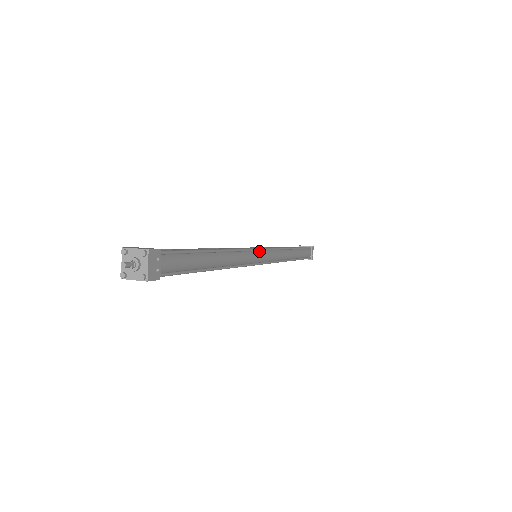
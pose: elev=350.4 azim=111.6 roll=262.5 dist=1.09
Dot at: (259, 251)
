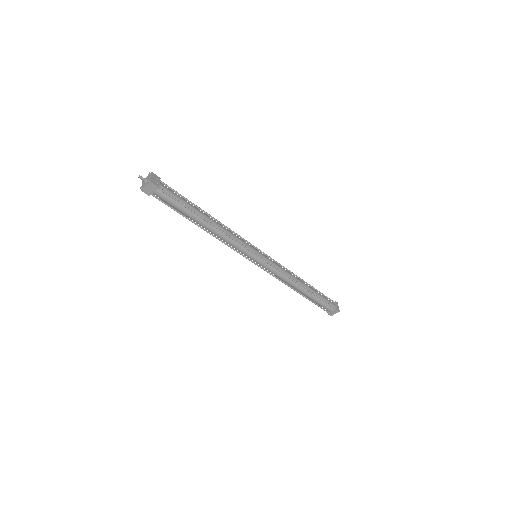
Dot at: (255, 249)
